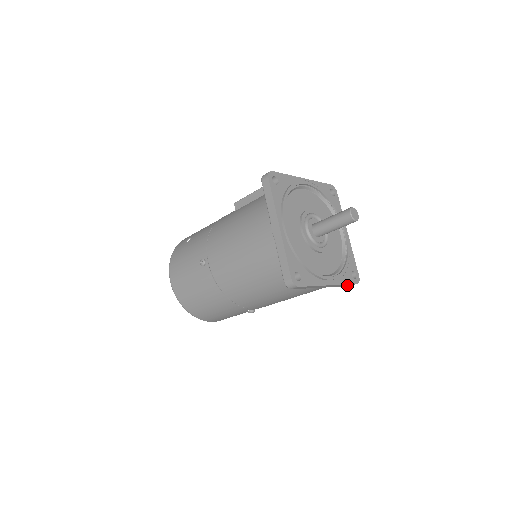
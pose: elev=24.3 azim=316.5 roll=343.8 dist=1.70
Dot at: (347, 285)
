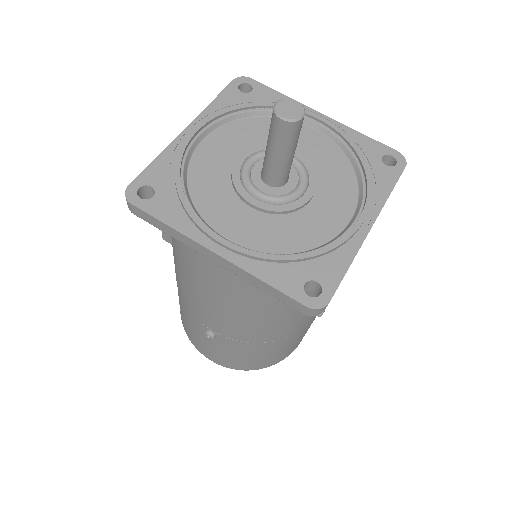
Dot at: occluded
